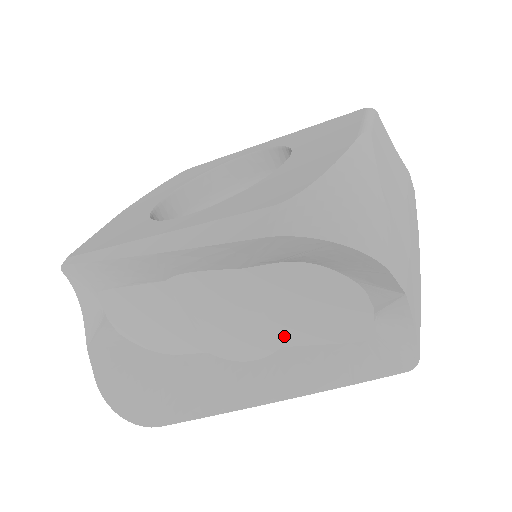
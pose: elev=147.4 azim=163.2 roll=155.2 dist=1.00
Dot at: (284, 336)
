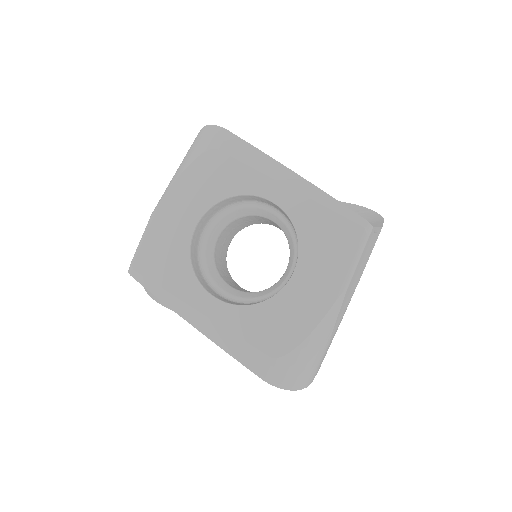
Dot at: occluded
